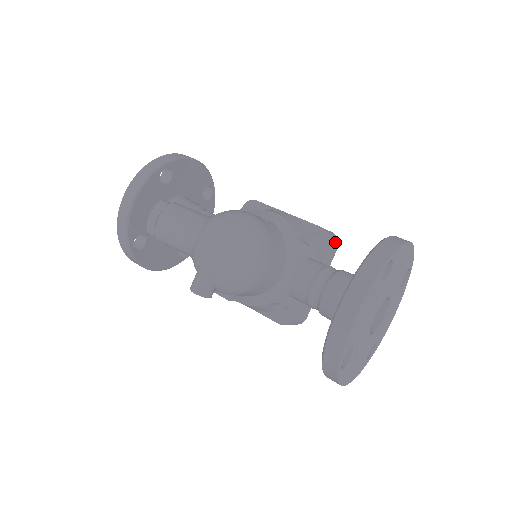
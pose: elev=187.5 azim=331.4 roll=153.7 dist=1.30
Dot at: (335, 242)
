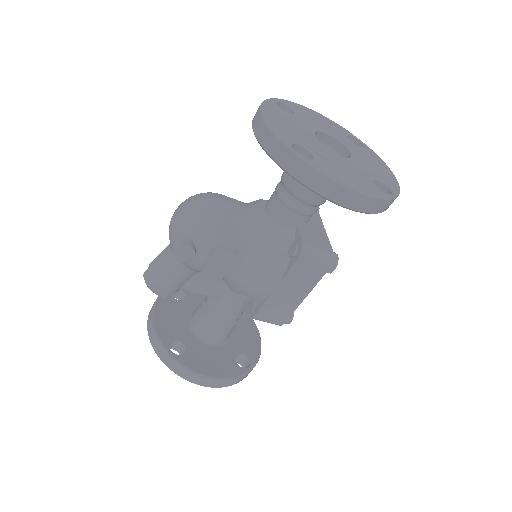
Dot at: occluded
